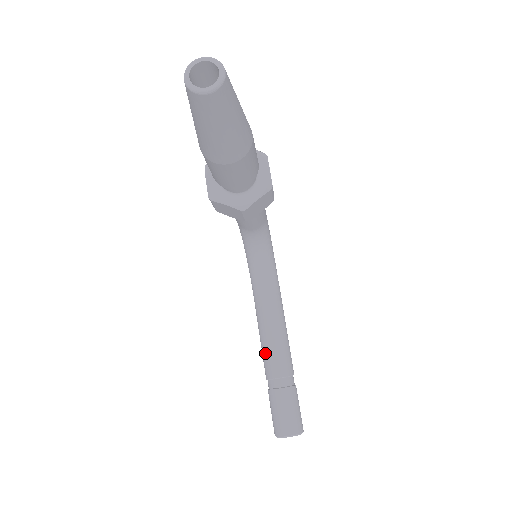
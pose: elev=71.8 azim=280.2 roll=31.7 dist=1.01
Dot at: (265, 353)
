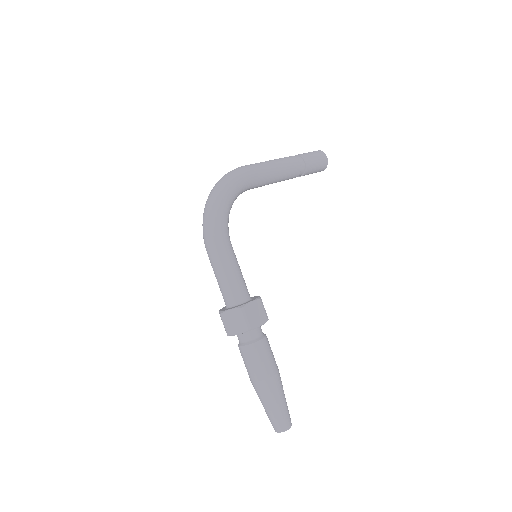
Dot at: occluded
